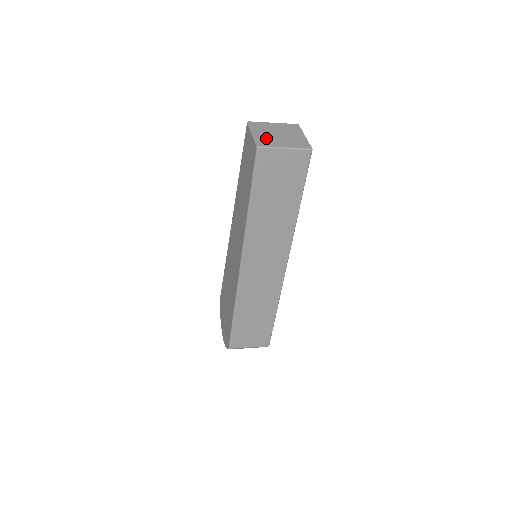
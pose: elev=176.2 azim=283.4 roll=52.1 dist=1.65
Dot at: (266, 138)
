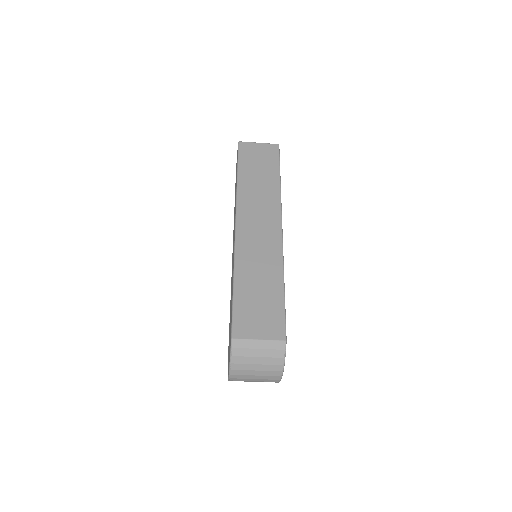
Dot at: occluded
